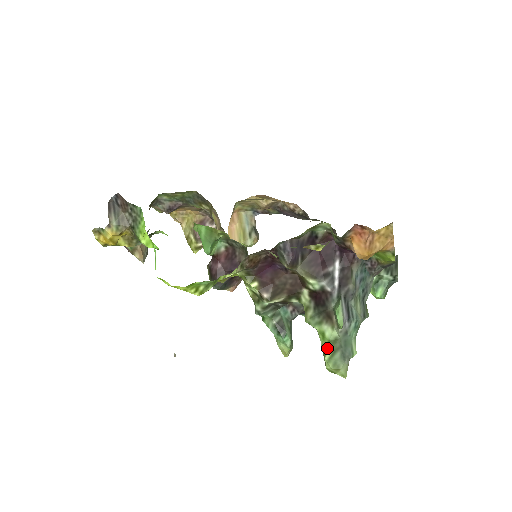
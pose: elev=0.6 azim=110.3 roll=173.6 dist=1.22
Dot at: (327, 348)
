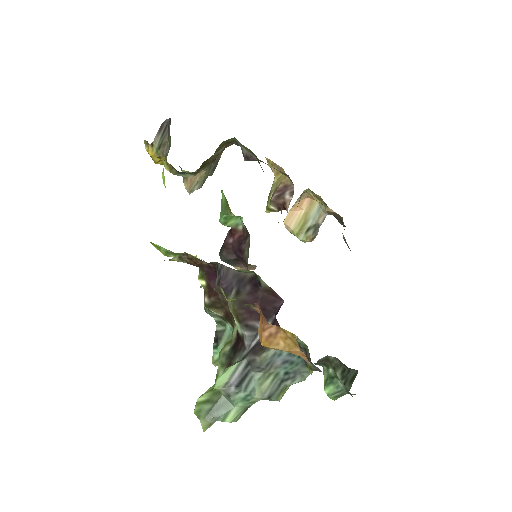
Dot at: (207, 392)
